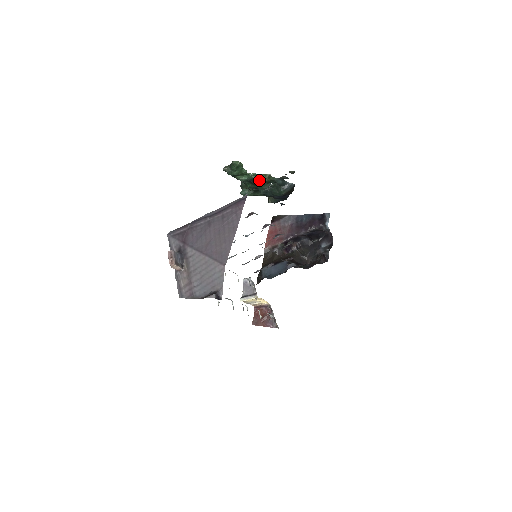
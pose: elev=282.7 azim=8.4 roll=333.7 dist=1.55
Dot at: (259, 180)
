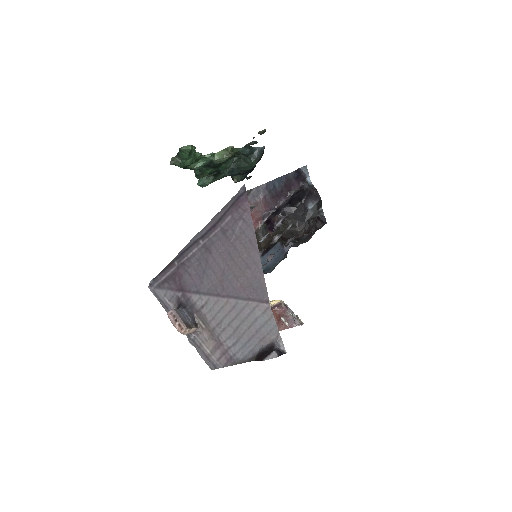
Dot at: (221, 159)
